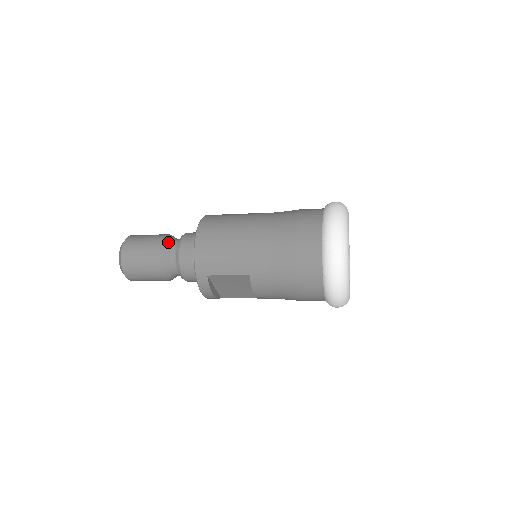
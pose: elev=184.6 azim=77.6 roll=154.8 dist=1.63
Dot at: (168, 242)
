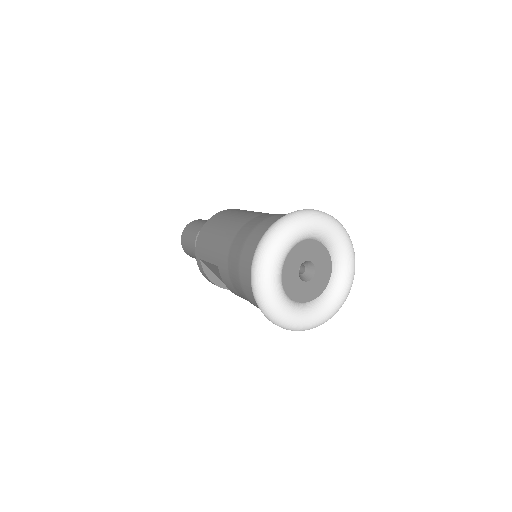
Dot at: occluded
